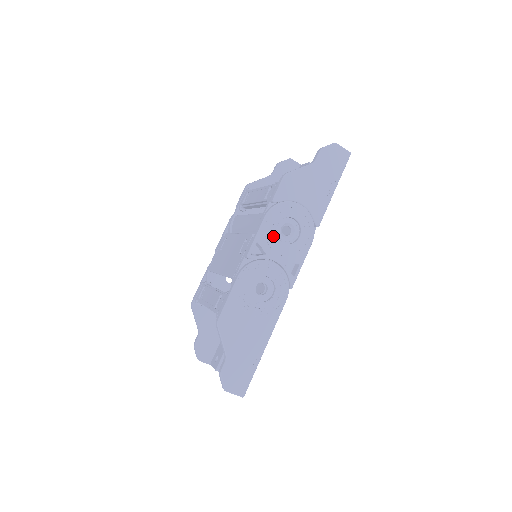
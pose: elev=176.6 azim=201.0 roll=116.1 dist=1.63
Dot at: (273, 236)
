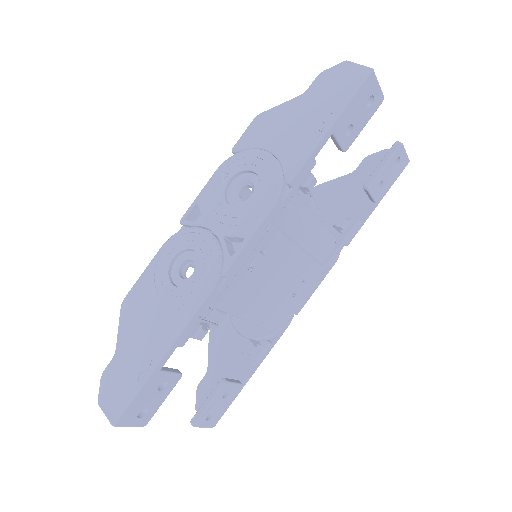
Dot at: (218, 195)
